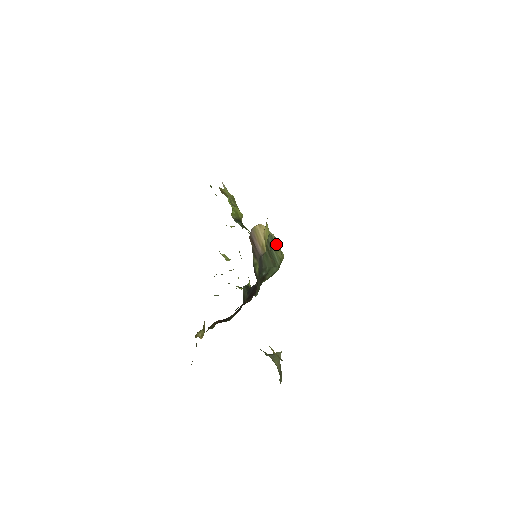
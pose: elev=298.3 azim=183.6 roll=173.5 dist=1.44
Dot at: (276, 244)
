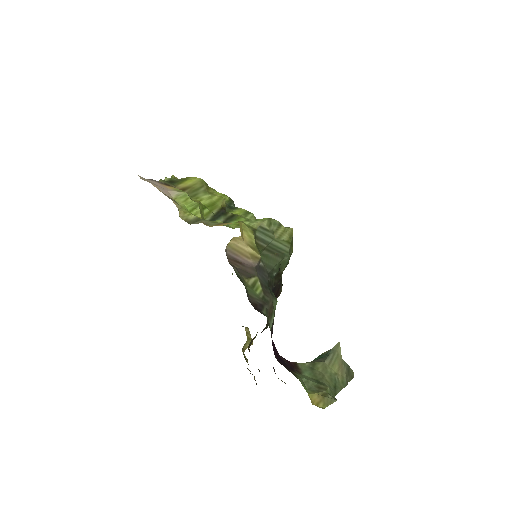
Dot at: (273, 228)
